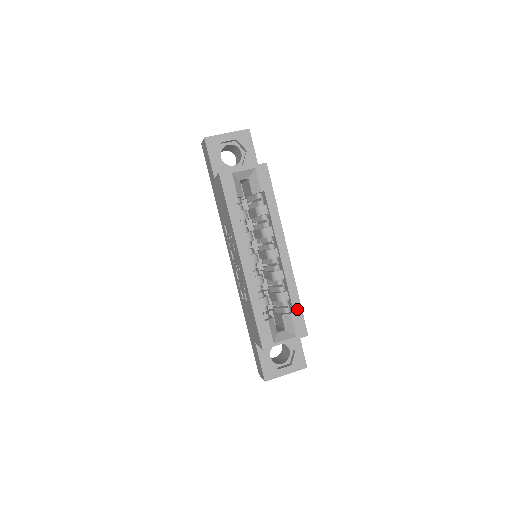
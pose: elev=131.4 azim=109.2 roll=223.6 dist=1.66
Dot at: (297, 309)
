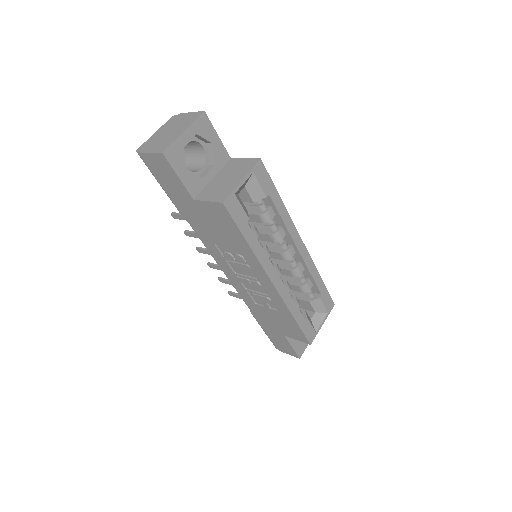
Dot at: (323, 290)
